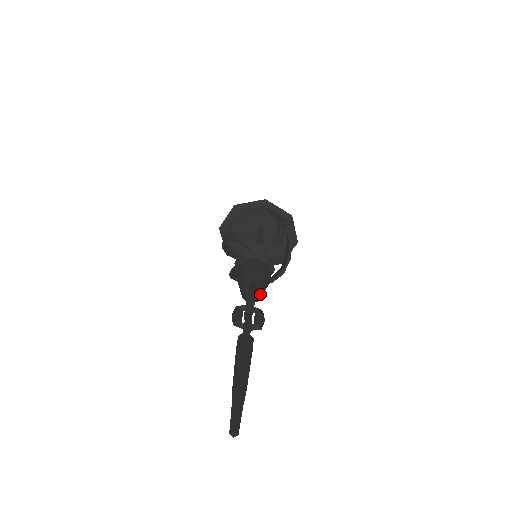
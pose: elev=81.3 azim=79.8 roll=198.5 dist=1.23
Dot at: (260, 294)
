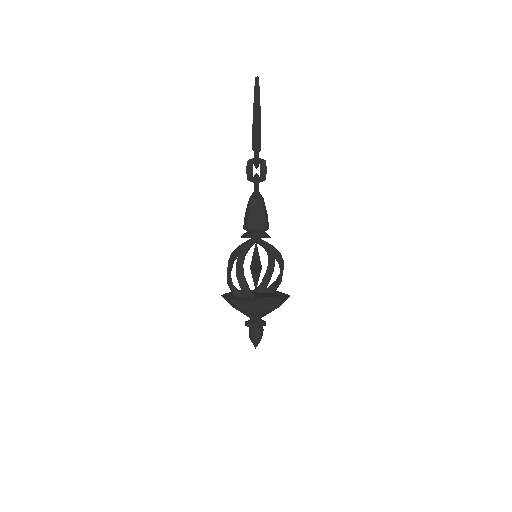
Dot at: (262, 198)
